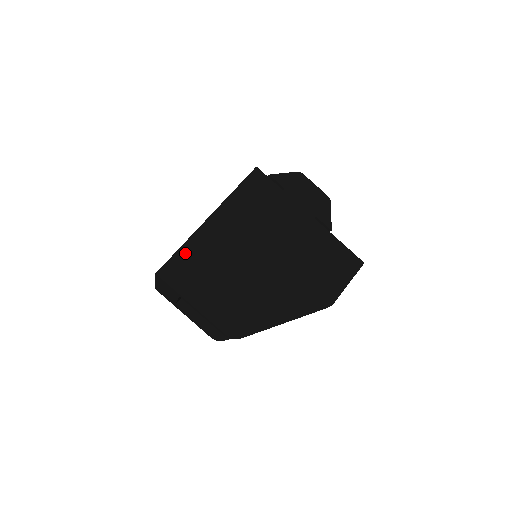
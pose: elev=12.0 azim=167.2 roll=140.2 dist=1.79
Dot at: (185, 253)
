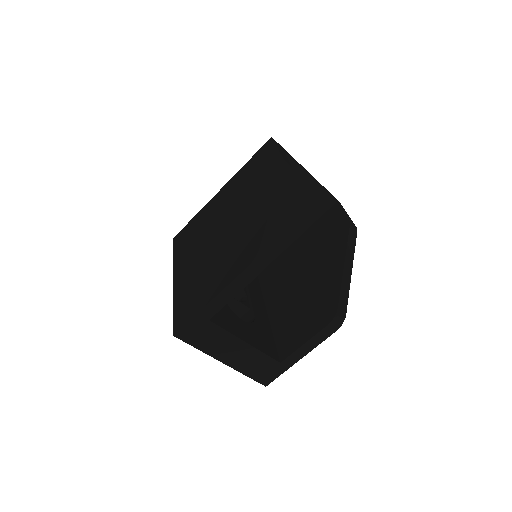
Dot at: (178, 304)
